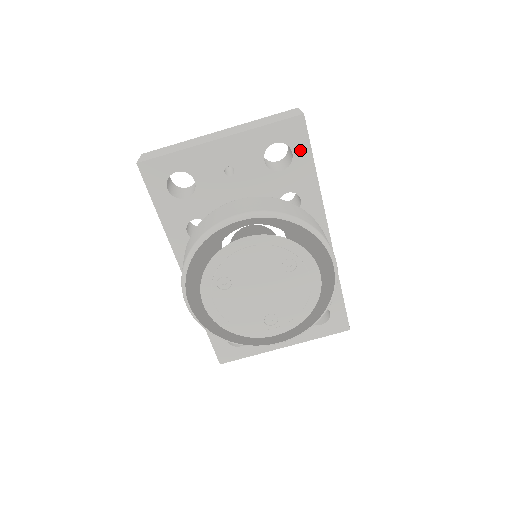
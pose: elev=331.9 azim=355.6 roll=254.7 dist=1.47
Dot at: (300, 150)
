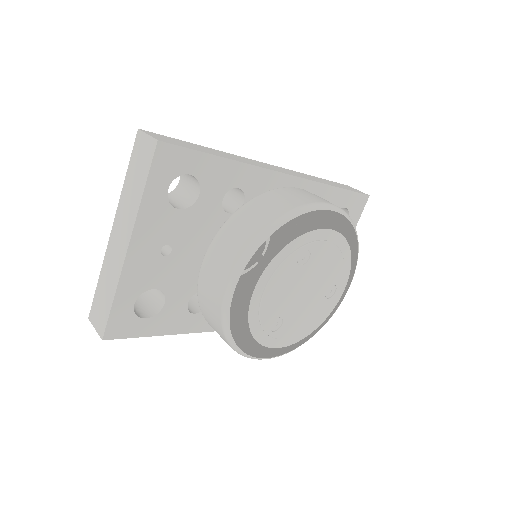
Dot at: (192, 164)
